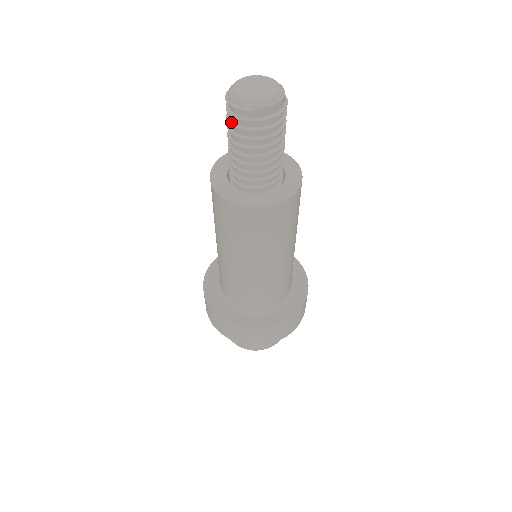
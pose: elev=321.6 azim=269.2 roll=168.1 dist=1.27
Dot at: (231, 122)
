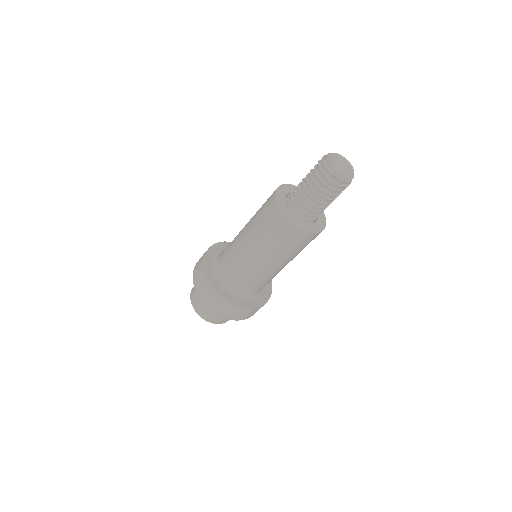
Dot at: (329, 186)
